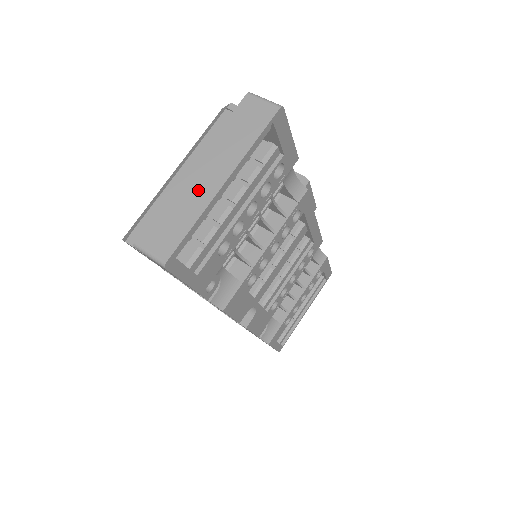
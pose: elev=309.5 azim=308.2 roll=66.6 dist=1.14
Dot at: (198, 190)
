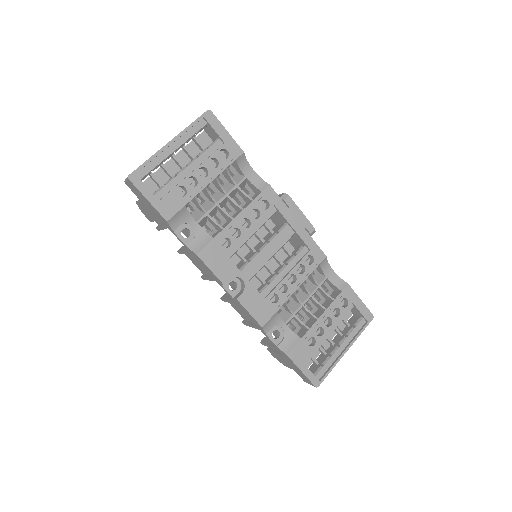
Dot at: occluded
